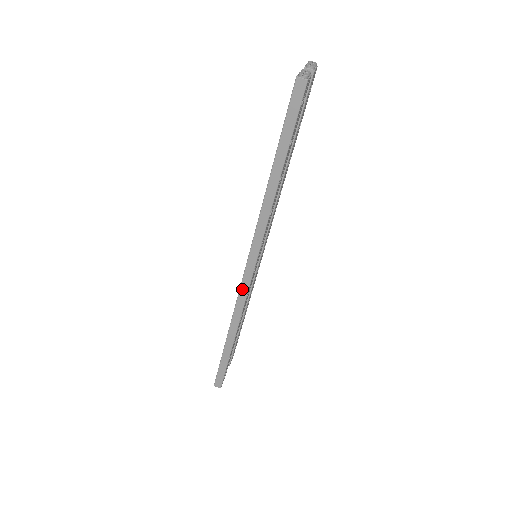
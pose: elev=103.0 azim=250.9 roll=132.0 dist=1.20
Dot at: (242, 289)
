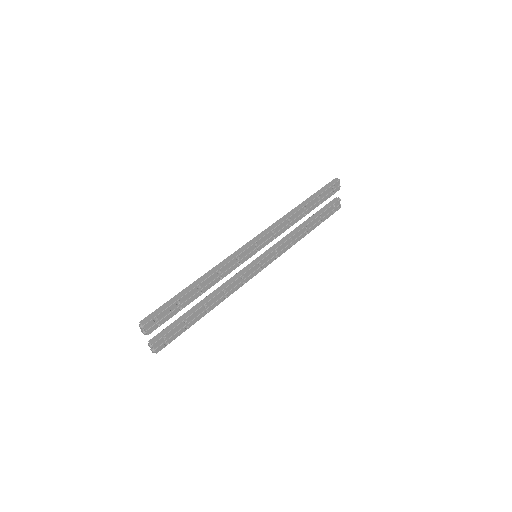
Dot at: (239, 250)
